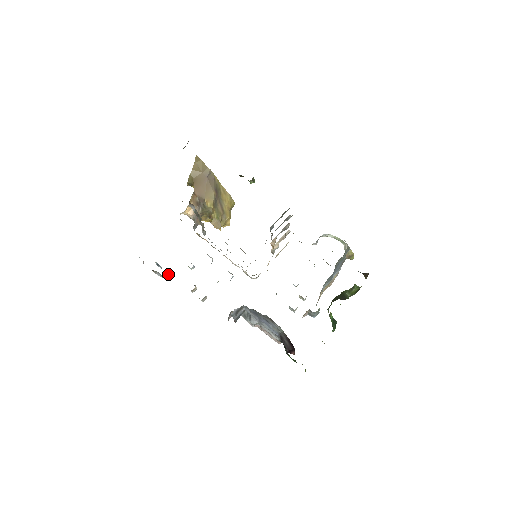
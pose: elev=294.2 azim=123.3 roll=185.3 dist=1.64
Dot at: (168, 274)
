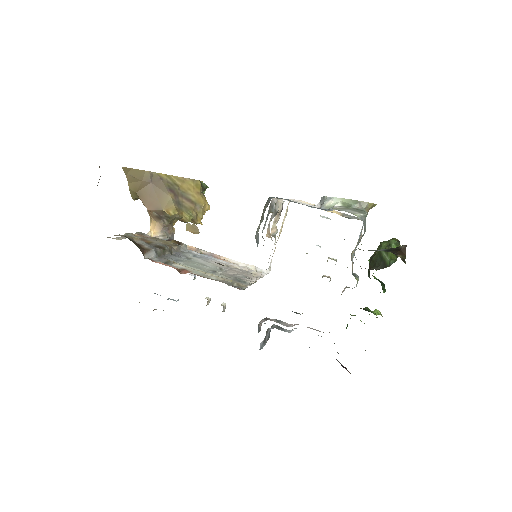
Dot at: occluded
